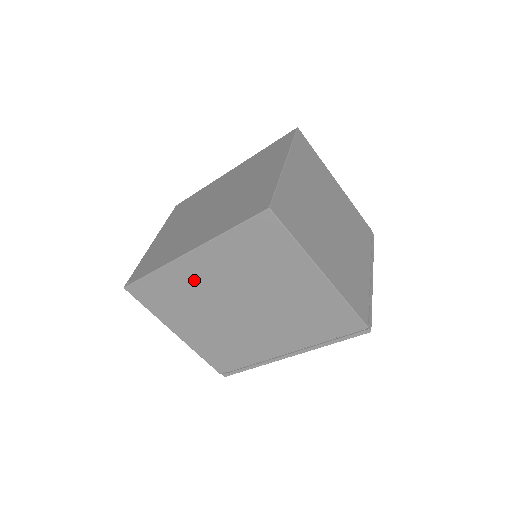
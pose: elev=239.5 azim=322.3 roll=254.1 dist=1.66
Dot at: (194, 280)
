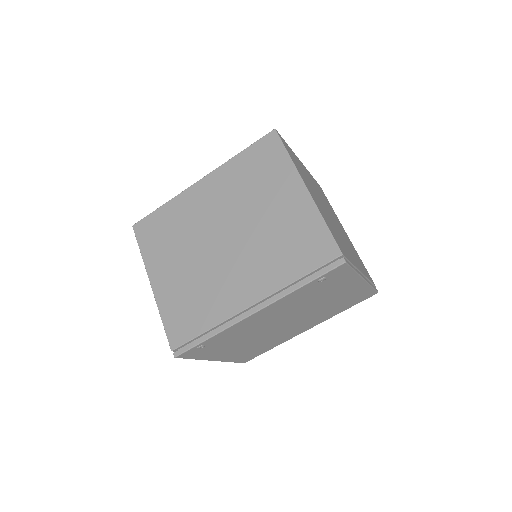
Dot at: (195, 209)
